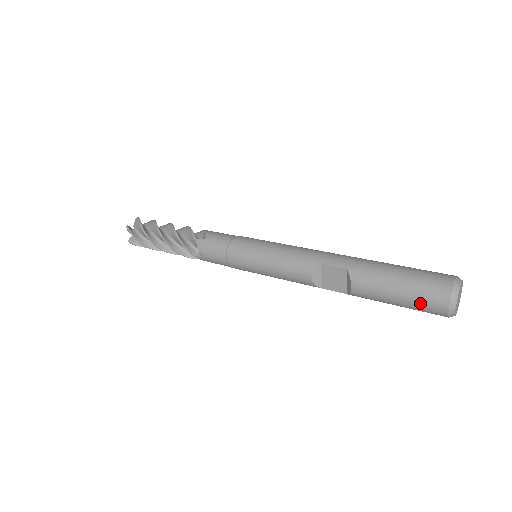
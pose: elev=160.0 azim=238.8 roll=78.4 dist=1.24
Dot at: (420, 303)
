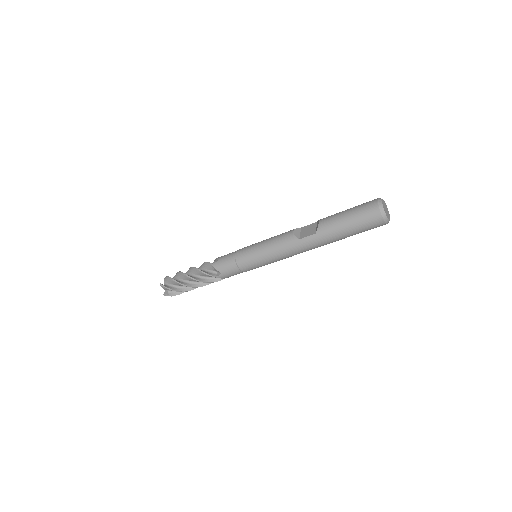
Dot at: (361, 207)
